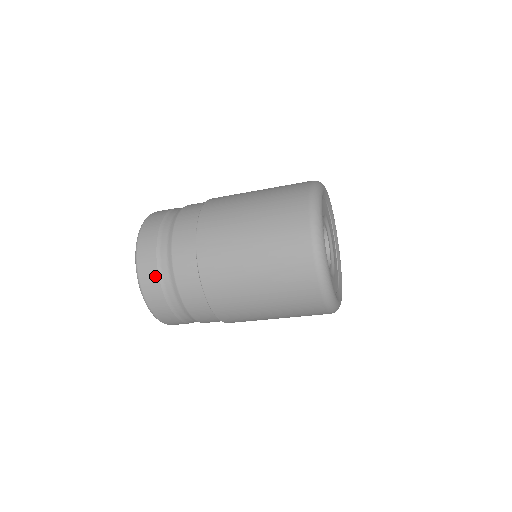
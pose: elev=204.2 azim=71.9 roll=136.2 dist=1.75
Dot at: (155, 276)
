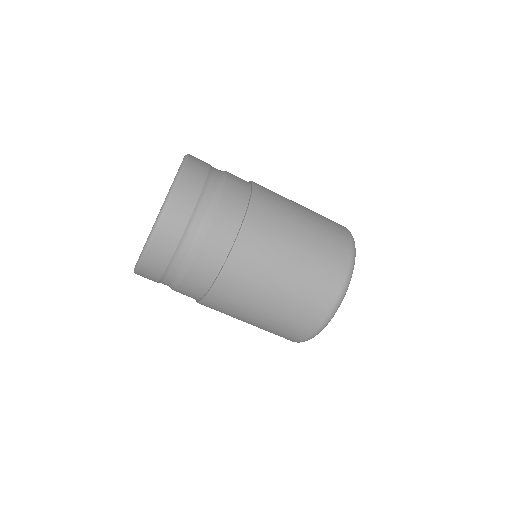
Dot at: (179, 232)
